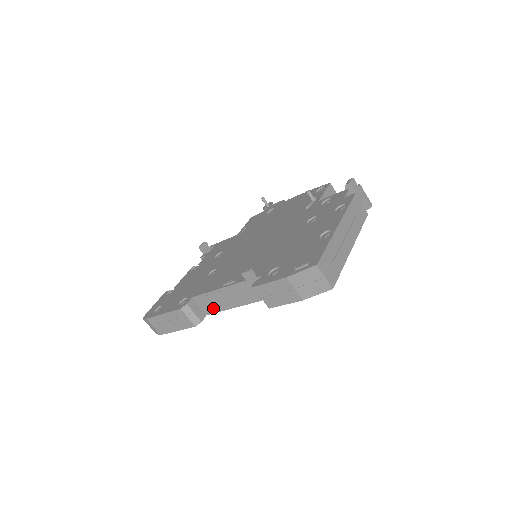
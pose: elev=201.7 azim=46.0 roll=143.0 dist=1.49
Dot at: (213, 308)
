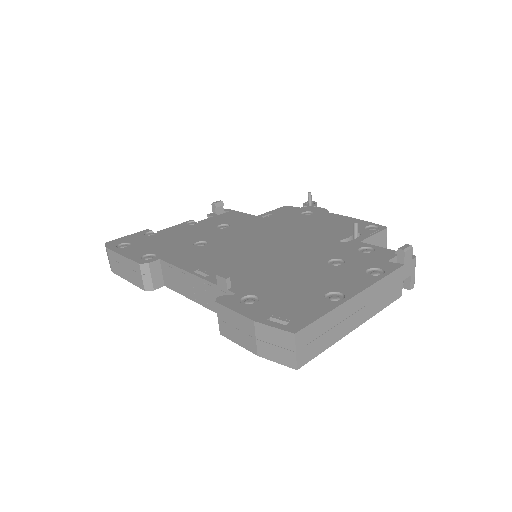
Dot at: (173, 284)
